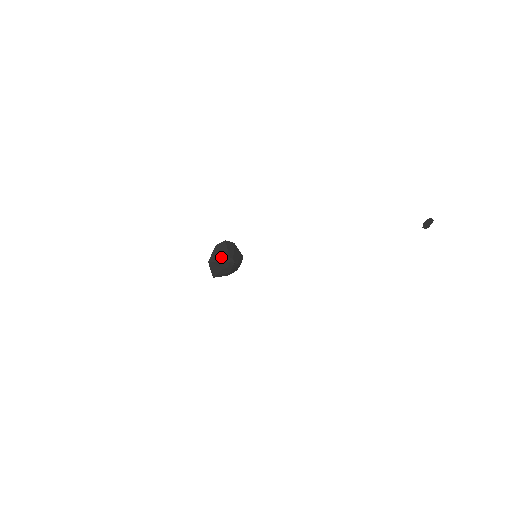
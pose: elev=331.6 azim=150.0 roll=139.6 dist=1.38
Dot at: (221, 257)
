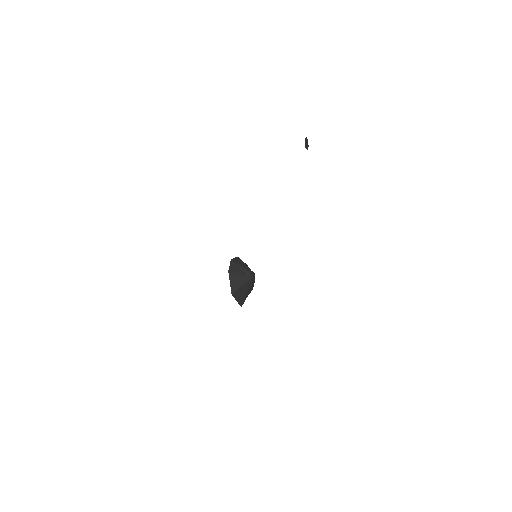
Dot at: (242, 279)
